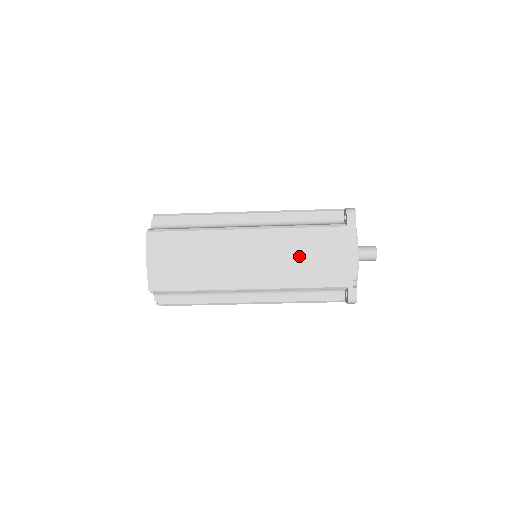
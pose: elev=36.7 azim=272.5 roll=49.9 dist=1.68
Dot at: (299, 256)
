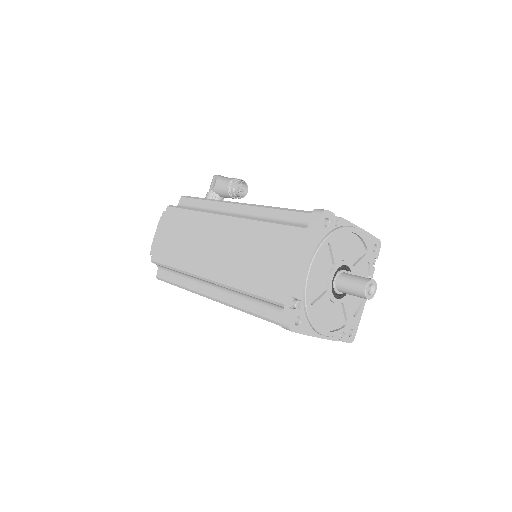
Dot at: occluded
